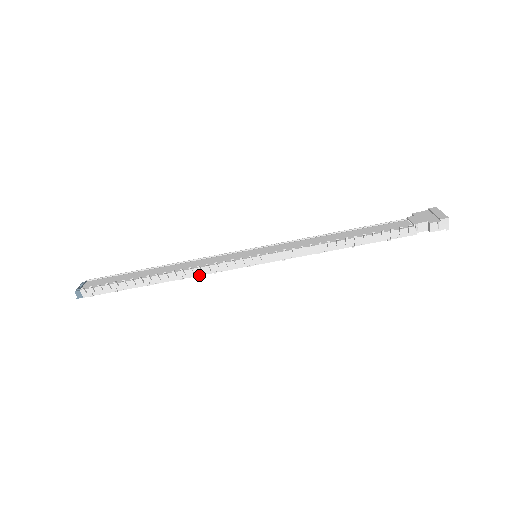
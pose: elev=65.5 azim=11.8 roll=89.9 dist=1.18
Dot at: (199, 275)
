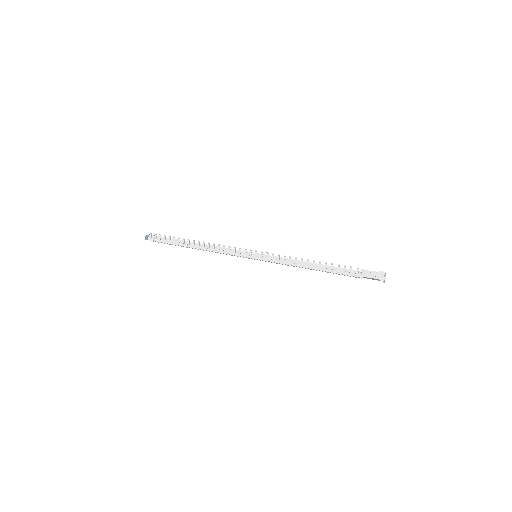
Dot at: (217, 252)
